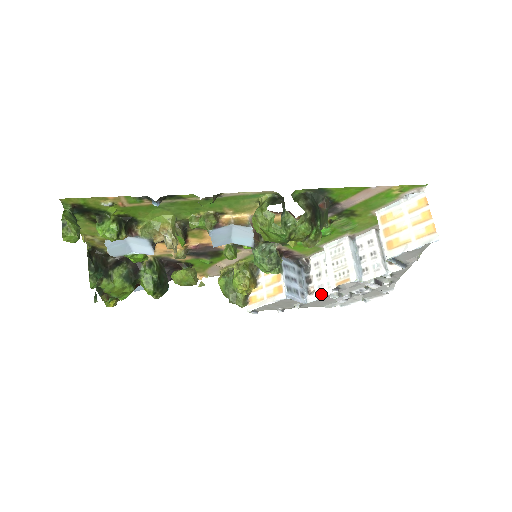
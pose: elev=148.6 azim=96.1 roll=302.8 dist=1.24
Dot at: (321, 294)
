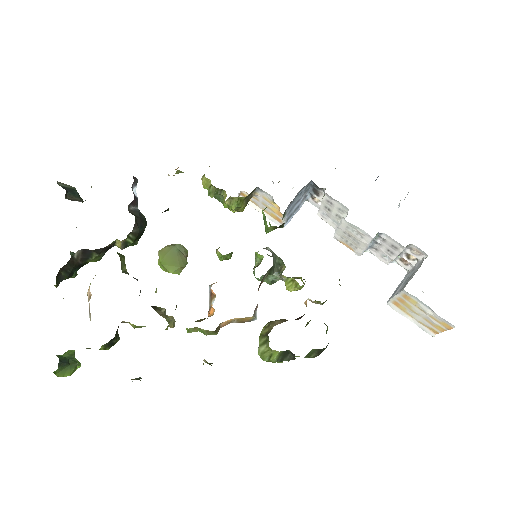
Dot at: occluded
